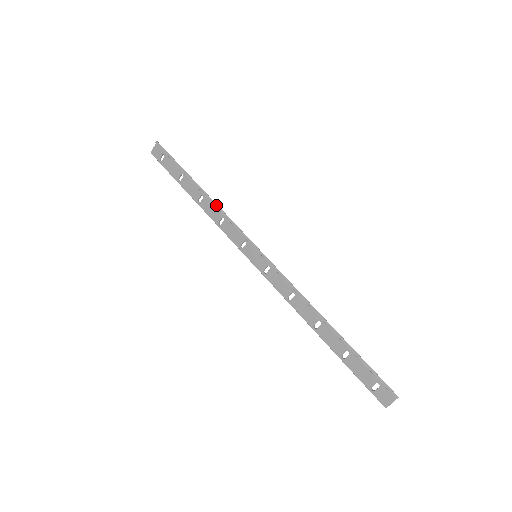
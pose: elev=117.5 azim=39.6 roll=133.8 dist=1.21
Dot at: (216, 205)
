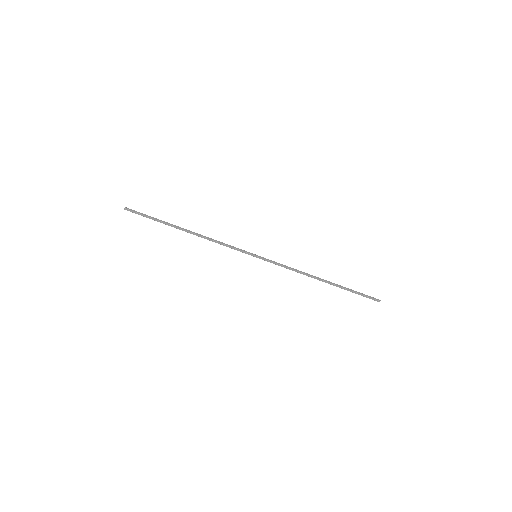
Dot at: occluded
